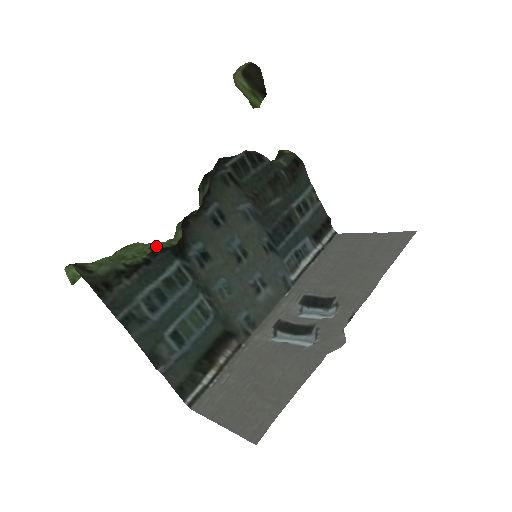
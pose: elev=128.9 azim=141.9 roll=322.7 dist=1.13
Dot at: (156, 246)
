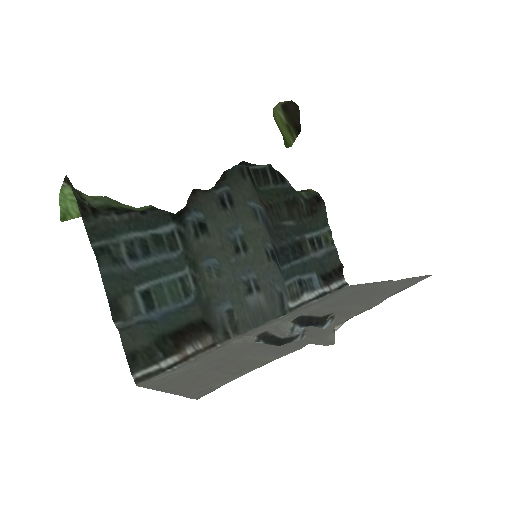
Dot at: occluded
